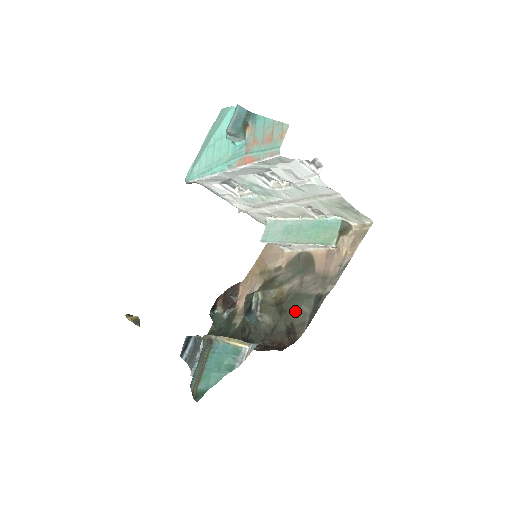
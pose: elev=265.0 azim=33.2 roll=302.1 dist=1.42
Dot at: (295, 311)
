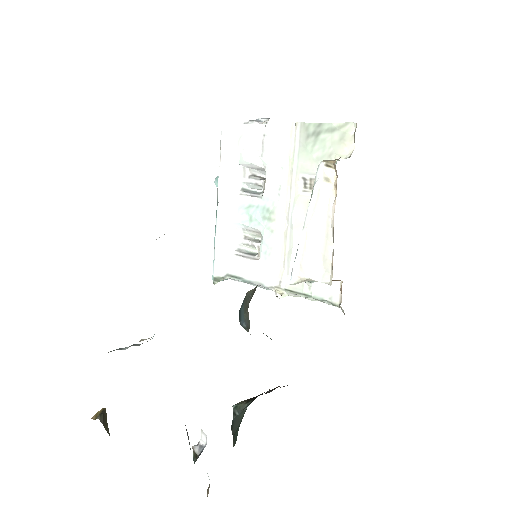
Dot at: occluded
